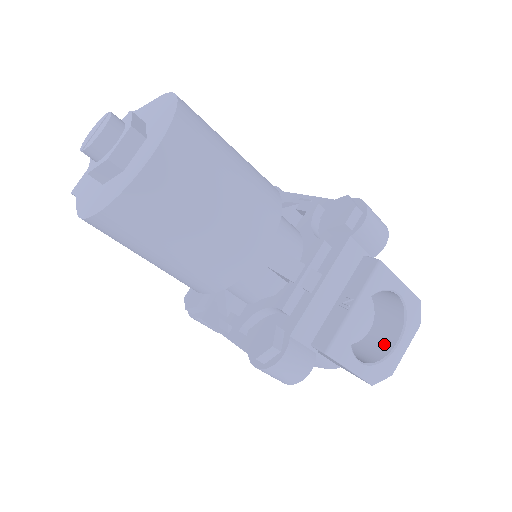
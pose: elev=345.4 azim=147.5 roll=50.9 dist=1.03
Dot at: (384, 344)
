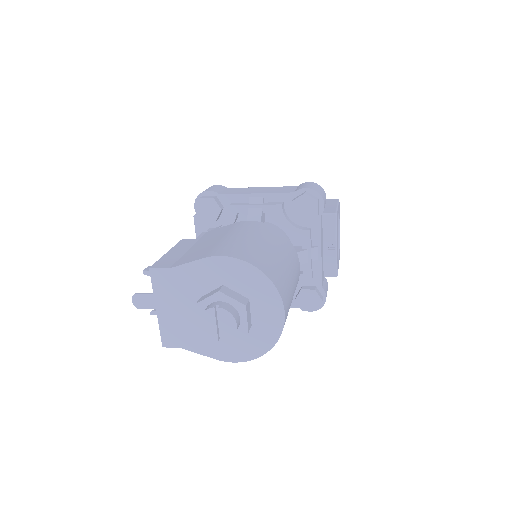
Dot at: occluded
